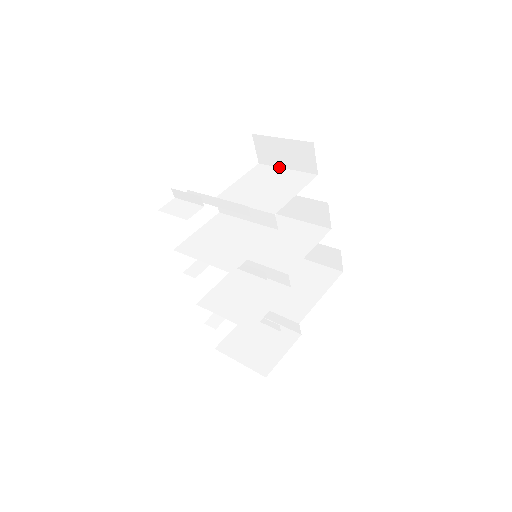
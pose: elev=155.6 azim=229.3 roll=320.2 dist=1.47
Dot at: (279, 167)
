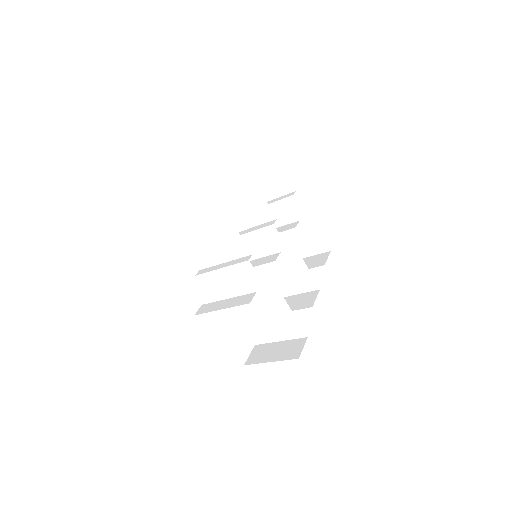
Dot at: occluded
